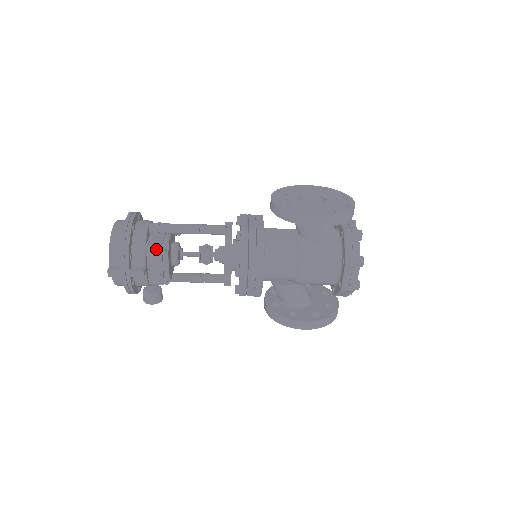
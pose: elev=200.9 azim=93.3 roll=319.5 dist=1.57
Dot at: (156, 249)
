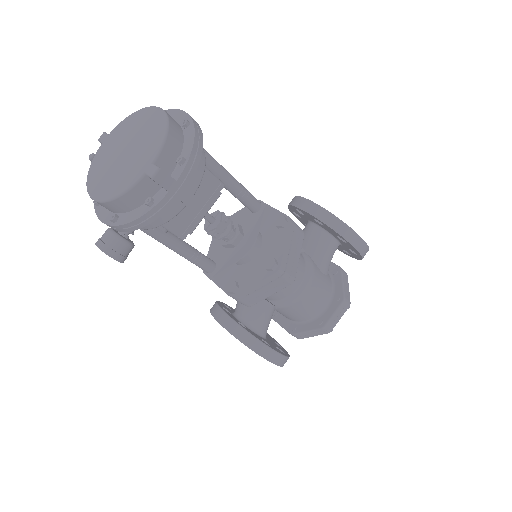
Dot at: (213, 181)
